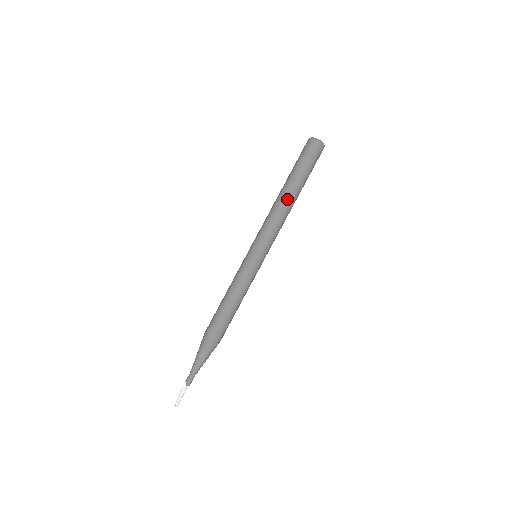
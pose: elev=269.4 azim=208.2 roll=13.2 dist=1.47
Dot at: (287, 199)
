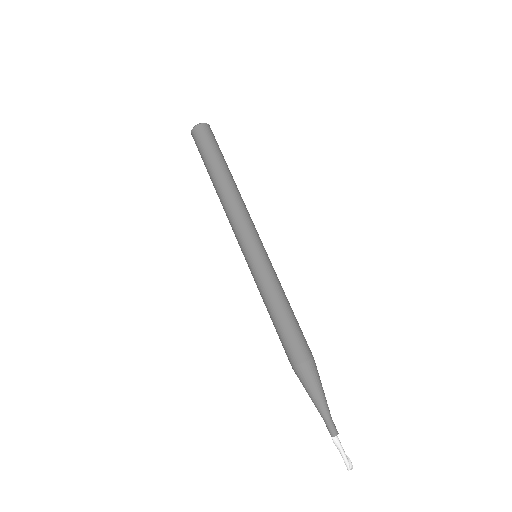
Dot at: (220, 190)
